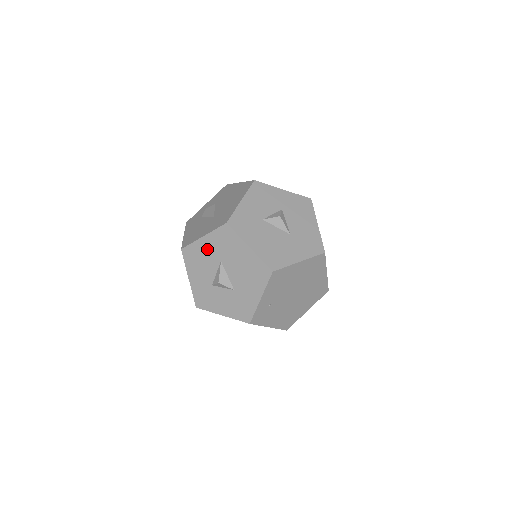
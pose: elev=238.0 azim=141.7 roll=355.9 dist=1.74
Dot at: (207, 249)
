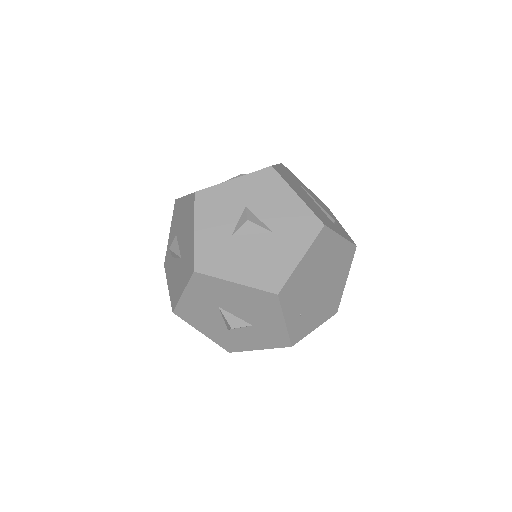
Dot at: (196, 302)
